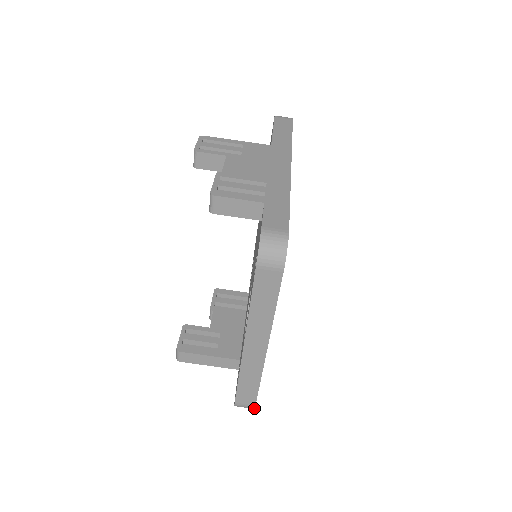
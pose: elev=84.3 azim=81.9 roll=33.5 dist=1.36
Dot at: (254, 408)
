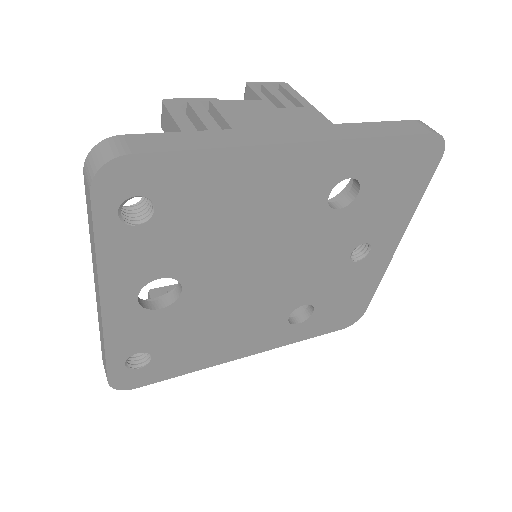
Dot at: (110, 385)
